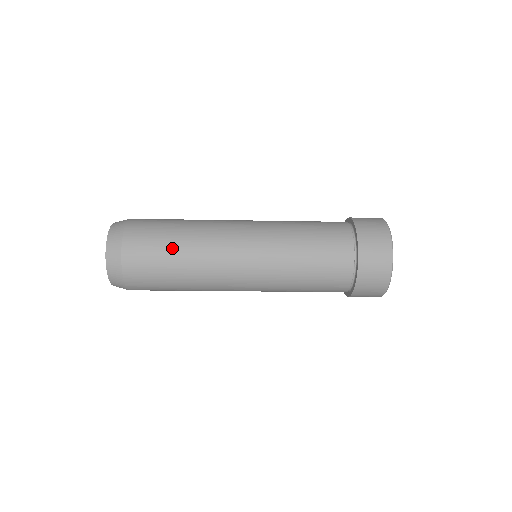
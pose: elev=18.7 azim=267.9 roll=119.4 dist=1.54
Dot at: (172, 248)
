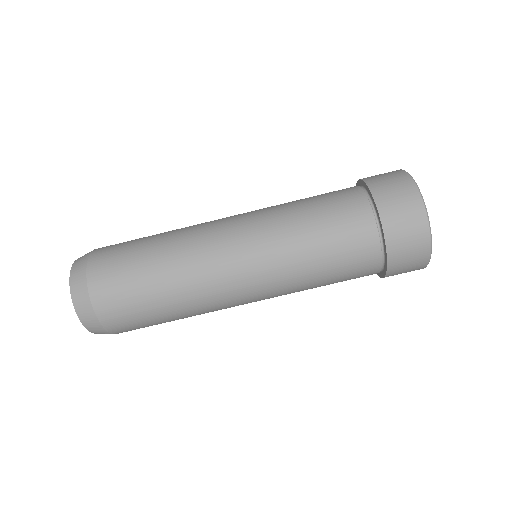
Dot at: occluded
